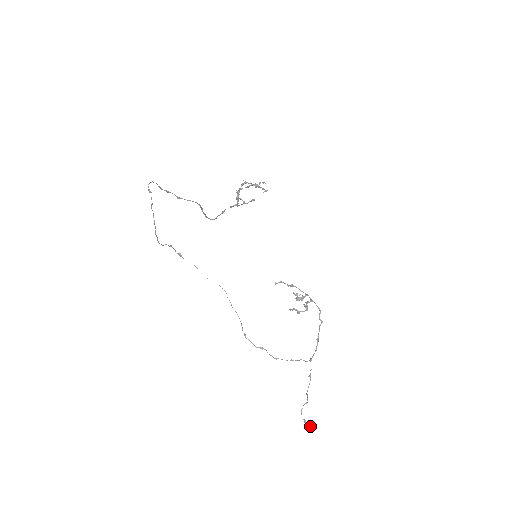
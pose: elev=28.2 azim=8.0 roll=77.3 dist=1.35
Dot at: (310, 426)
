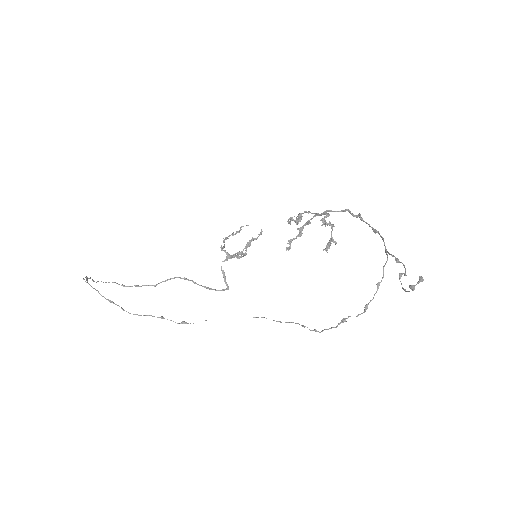
Dot at: (421, 281)
